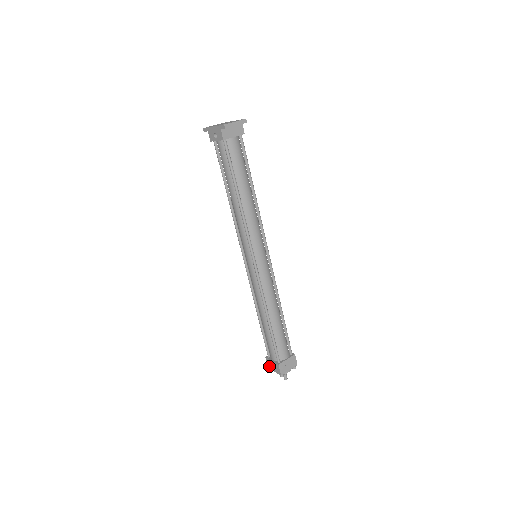
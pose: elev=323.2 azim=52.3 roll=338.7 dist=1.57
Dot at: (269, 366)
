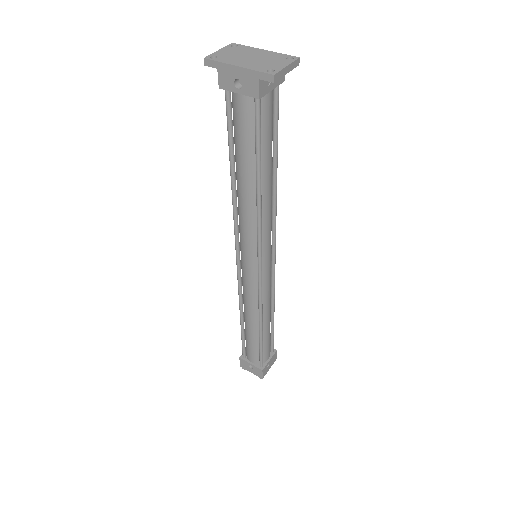
Dot at: (243, 366)
